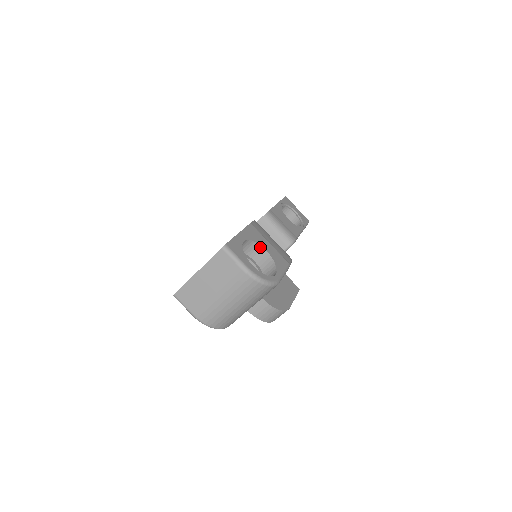
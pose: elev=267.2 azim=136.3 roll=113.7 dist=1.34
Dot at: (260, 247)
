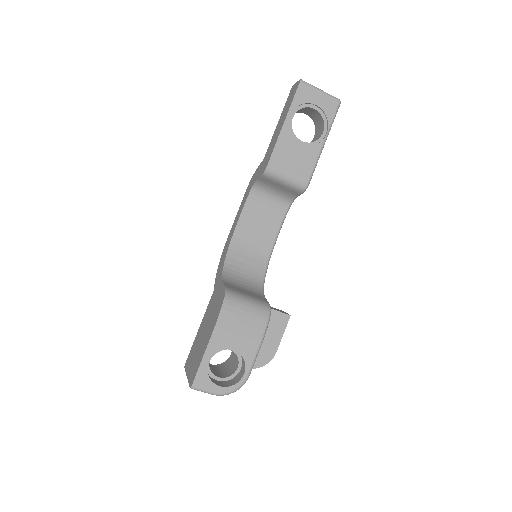
Dot at: (228, 349)
